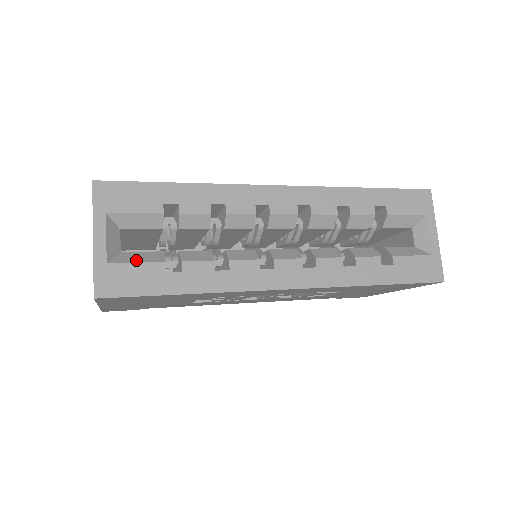
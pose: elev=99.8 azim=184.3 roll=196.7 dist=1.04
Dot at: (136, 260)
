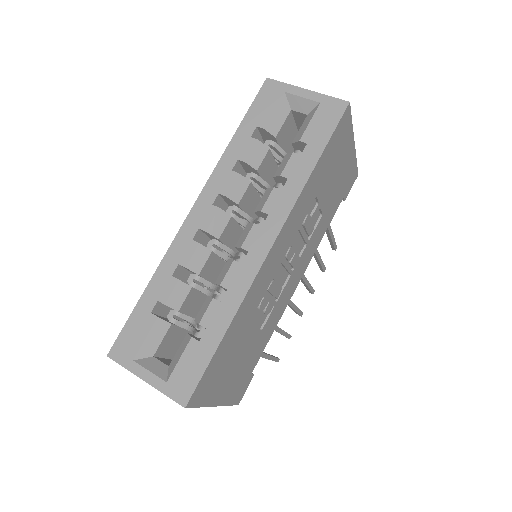
Dot at: (178, 359)
